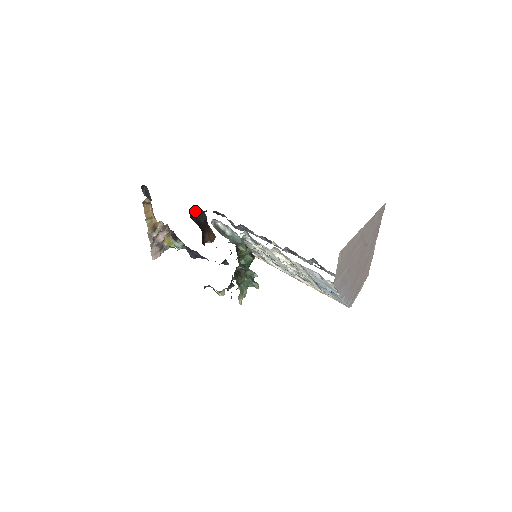
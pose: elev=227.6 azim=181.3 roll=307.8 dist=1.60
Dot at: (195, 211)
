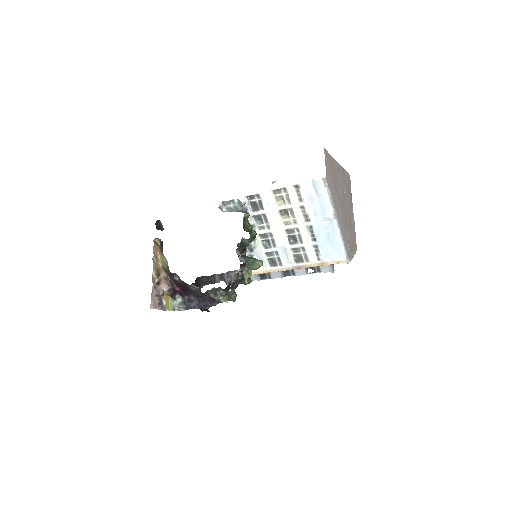
Dot at: occluded
